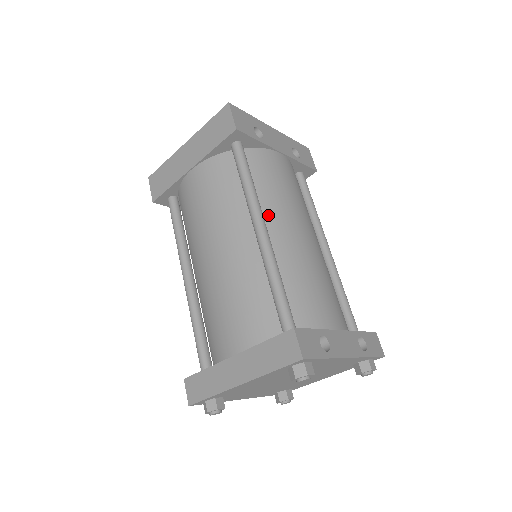
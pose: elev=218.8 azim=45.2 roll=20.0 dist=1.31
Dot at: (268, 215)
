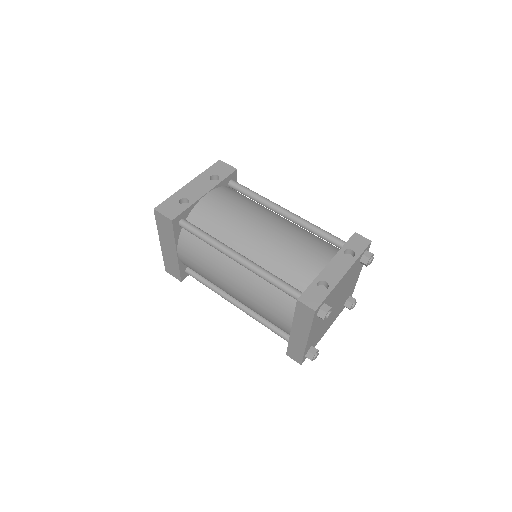
Dot at: (234, 243)
